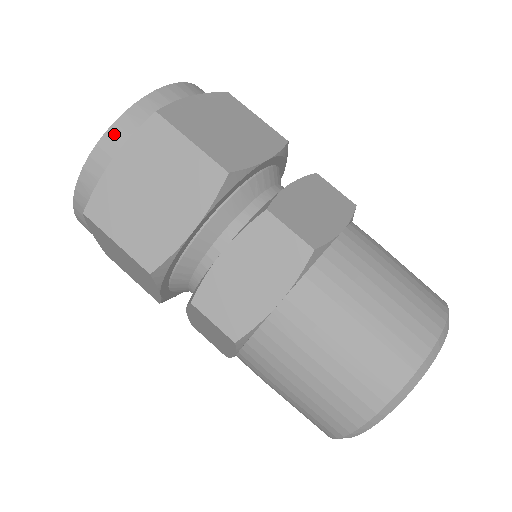
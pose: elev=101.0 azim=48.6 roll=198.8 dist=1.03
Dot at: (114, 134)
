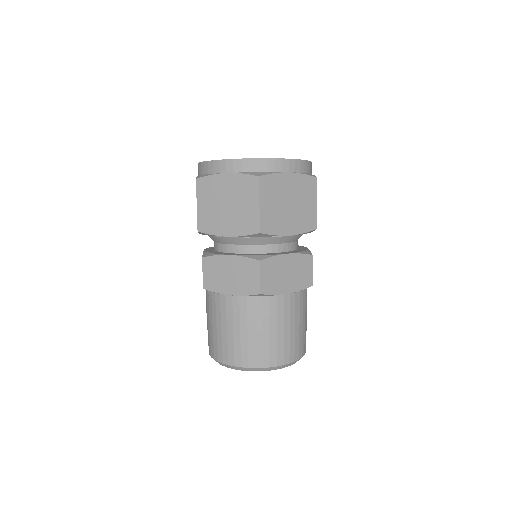
Dot at: (297, 164)
